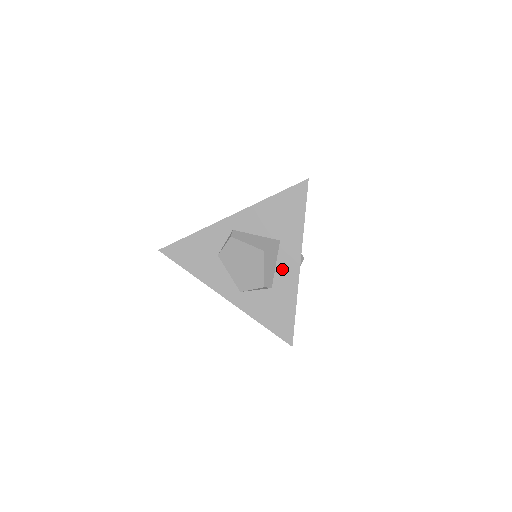
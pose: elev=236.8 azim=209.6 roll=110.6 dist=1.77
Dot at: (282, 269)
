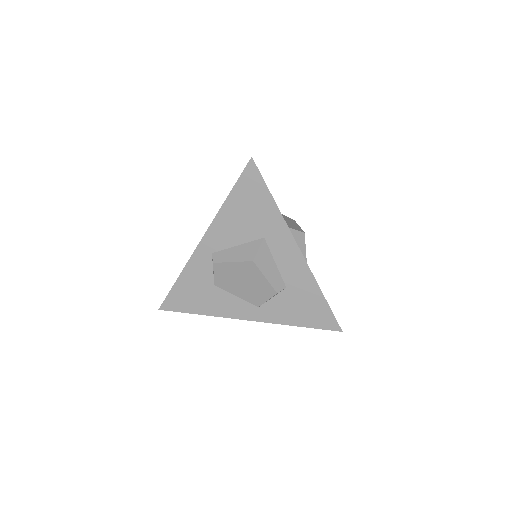
Dot at: (284, 264)
